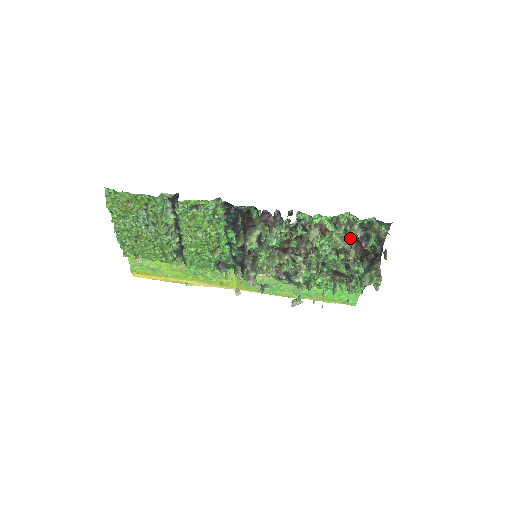
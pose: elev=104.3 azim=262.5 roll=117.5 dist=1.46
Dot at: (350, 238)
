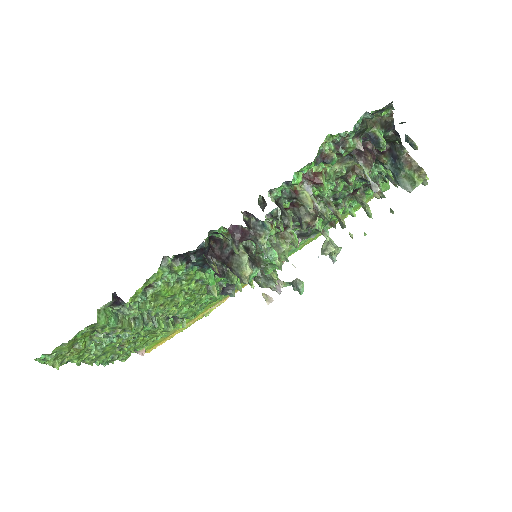
Dot at: (349, 155)
